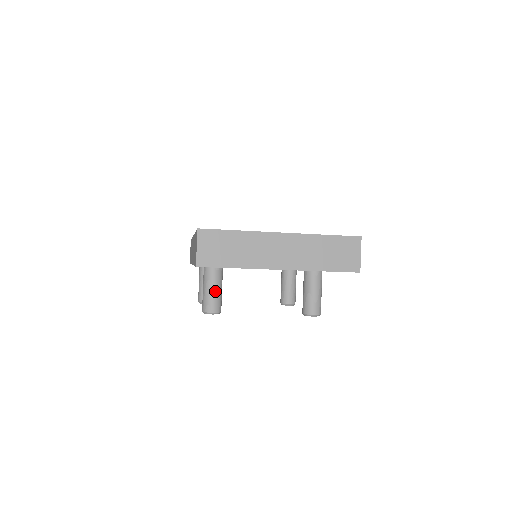
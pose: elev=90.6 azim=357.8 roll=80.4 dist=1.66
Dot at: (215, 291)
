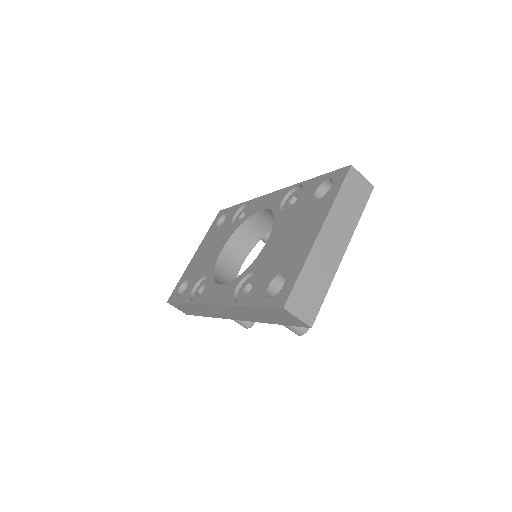
Dot at: occluded
